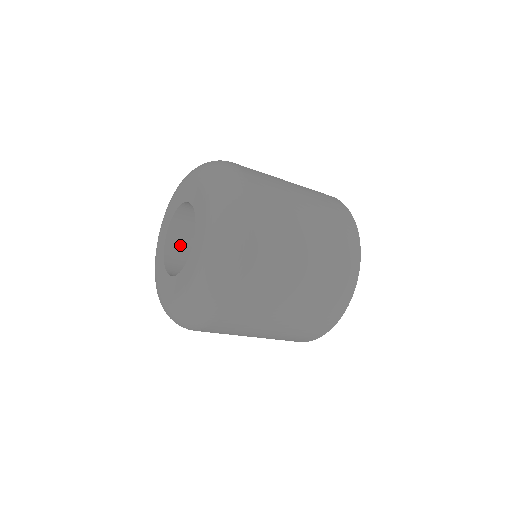
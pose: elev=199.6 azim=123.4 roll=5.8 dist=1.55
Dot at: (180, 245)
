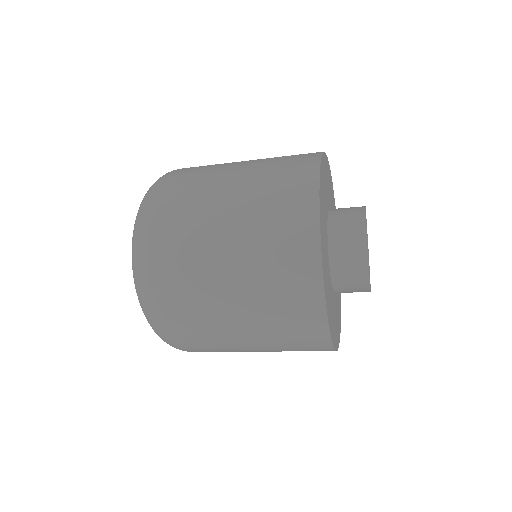
Dot at: occluded
